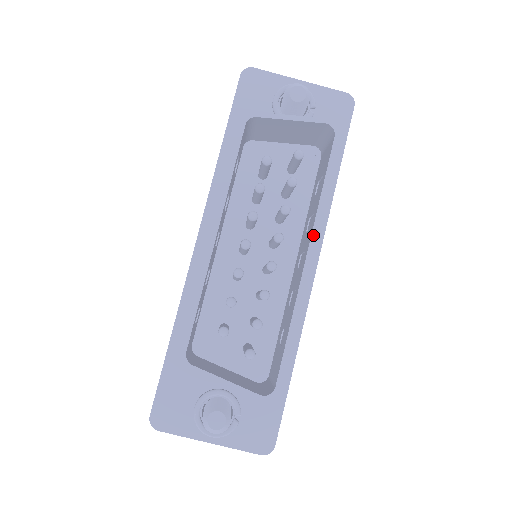
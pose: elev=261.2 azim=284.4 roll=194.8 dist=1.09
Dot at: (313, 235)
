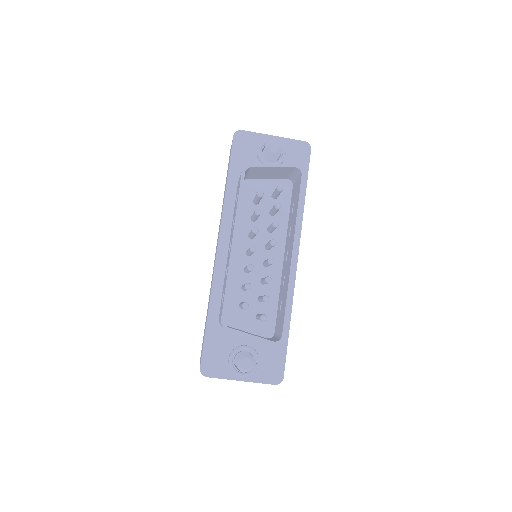
Dot at: (295, 239)
